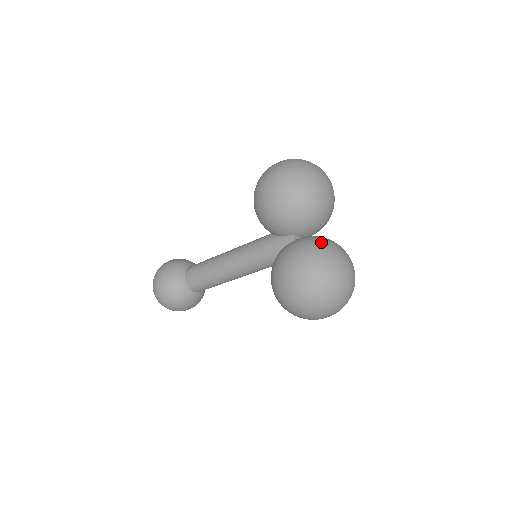
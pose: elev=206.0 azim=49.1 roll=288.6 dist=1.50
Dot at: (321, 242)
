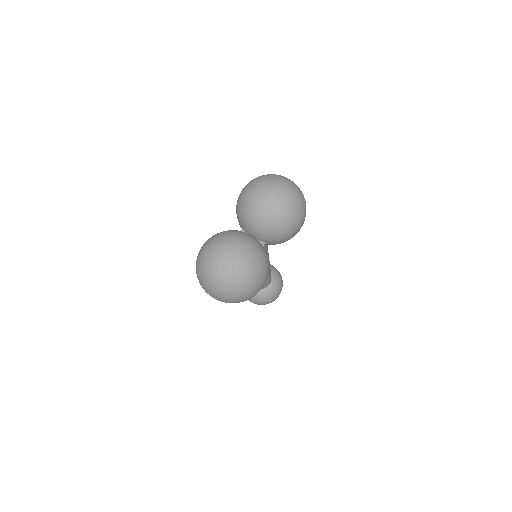
Dot at: (232, 232)
